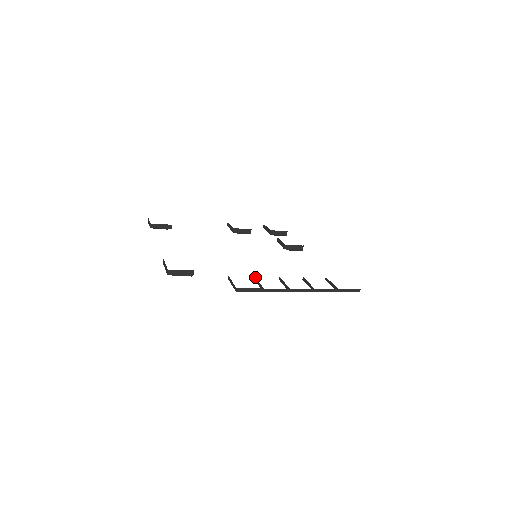
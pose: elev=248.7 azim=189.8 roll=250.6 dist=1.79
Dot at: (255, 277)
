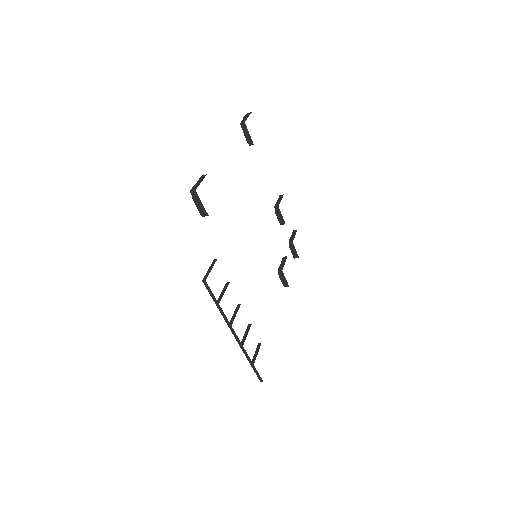
Dot at: occluded
